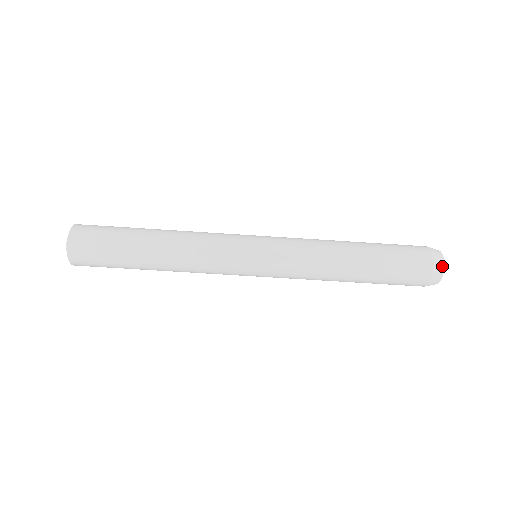
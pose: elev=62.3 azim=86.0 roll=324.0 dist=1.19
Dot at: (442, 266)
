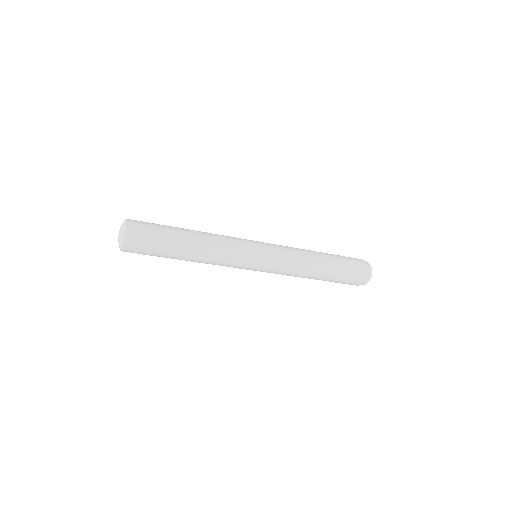
Dot at: (367, 282)
